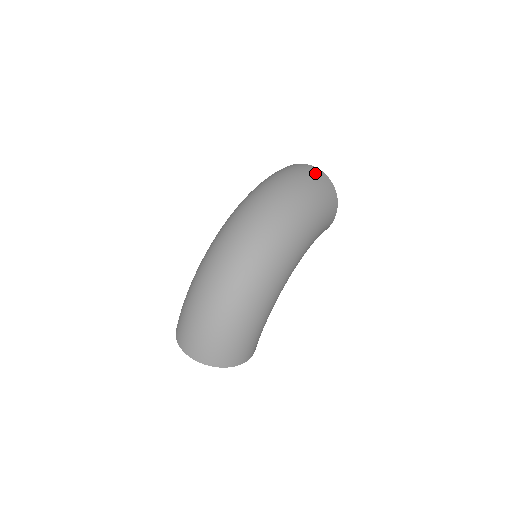
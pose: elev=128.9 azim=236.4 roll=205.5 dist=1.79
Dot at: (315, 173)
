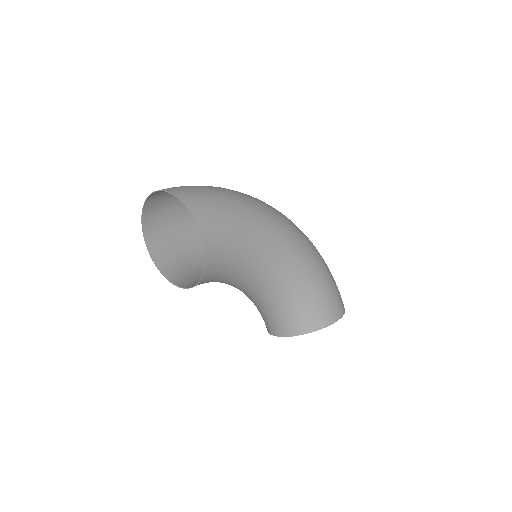
Dot at: occluded
